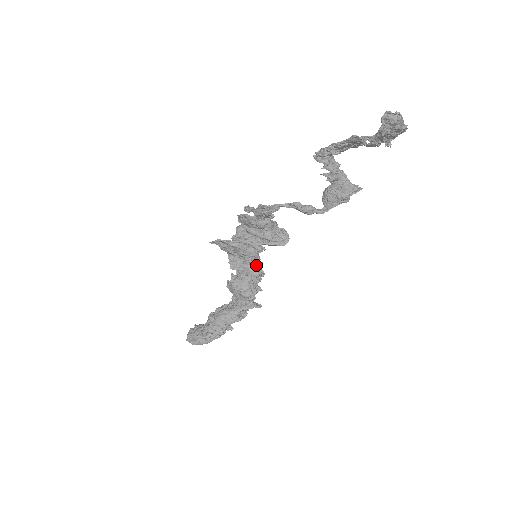
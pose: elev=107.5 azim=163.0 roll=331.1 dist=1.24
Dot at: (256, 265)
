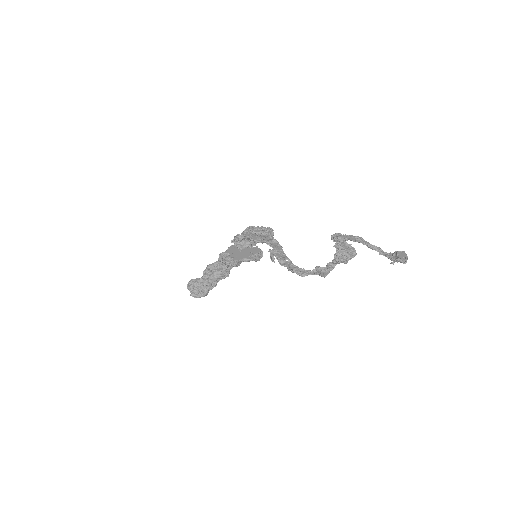
Dot at: occluded
